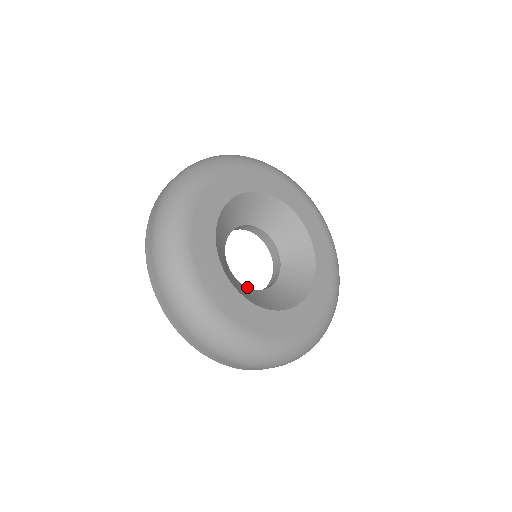
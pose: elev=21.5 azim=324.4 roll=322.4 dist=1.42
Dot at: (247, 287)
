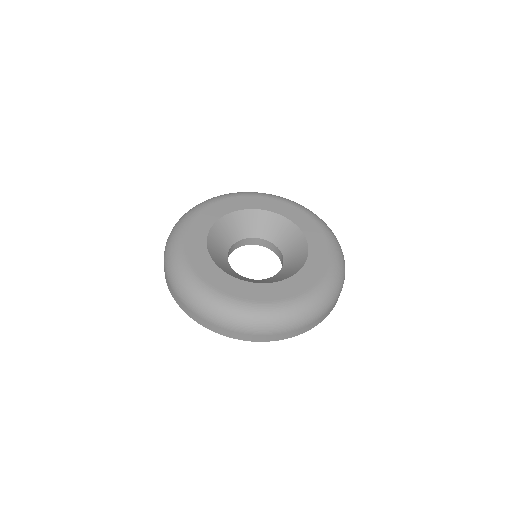
Dot at: occluded
